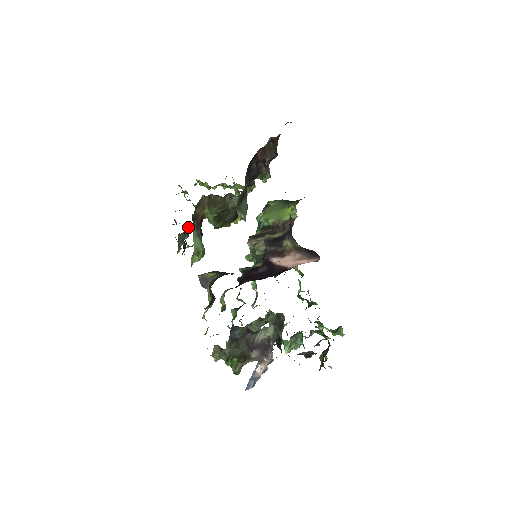
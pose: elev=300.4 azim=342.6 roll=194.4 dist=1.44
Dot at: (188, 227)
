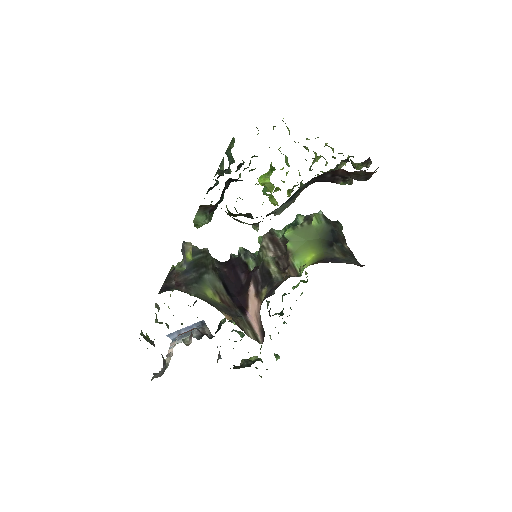
Dot at: occluded
